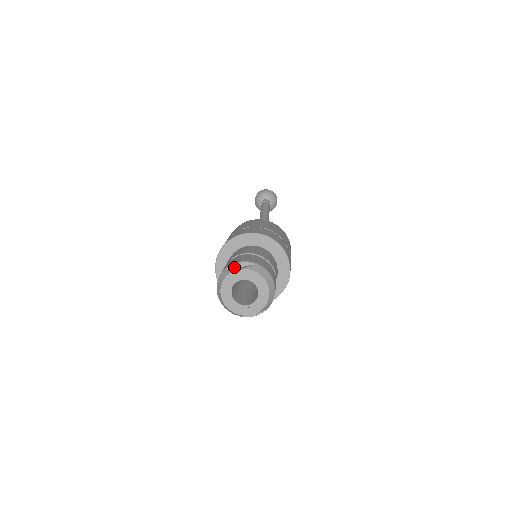
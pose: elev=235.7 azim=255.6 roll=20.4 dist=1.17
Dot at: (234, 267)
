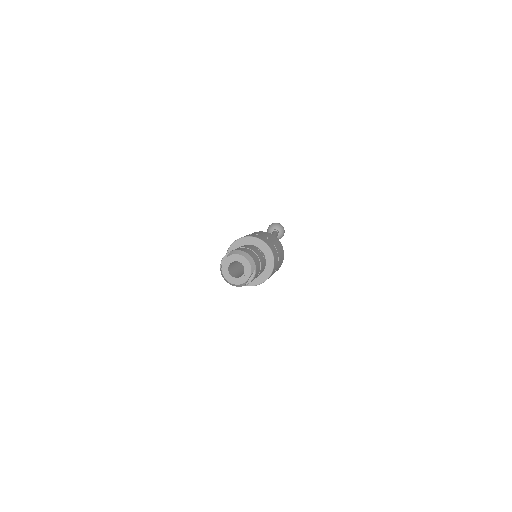
Dot at: (223, 262)
